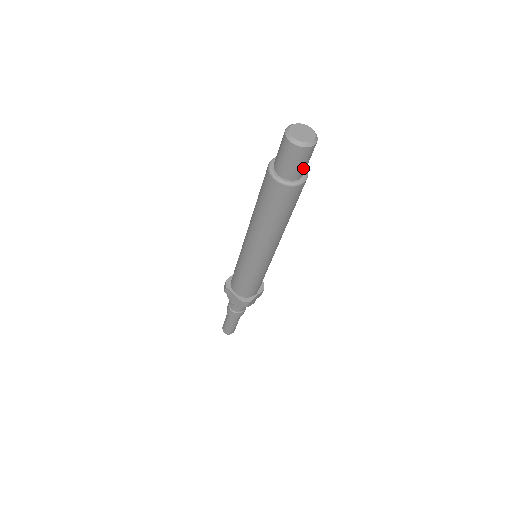
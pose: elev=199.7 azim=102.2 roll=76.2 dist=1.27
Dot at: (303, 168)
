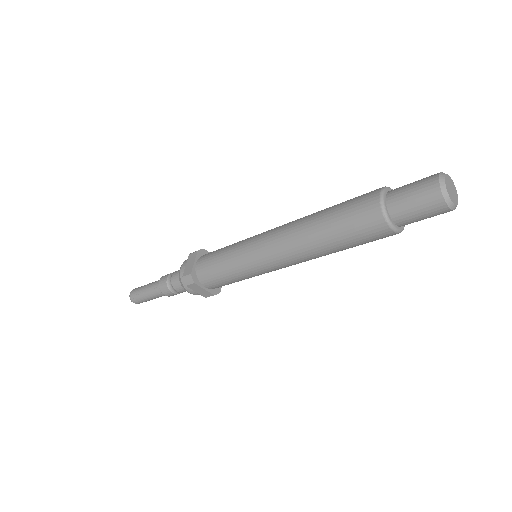
Dot at: occluded
